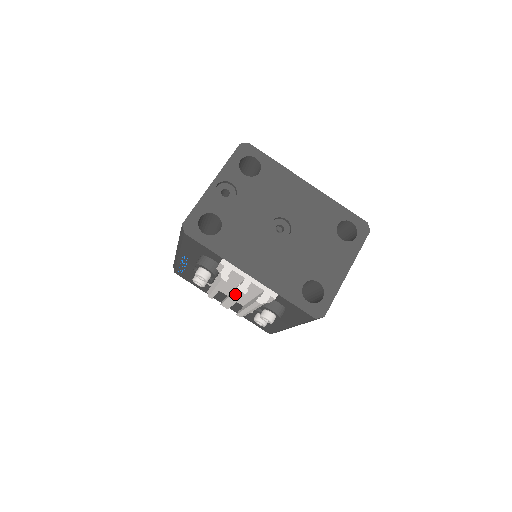
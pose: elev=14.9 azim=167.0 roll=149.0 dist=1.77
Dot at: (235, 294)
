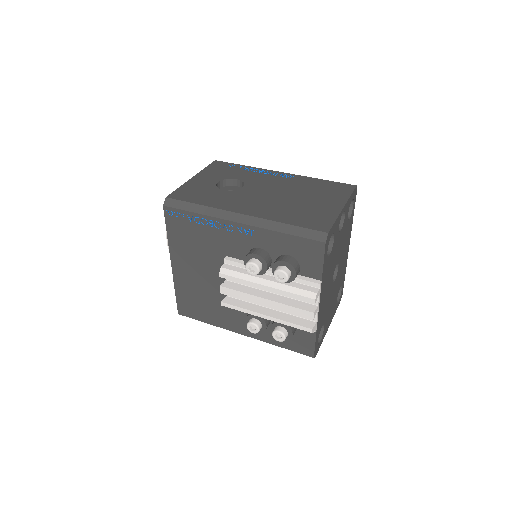
Dot at: (293, 309)
